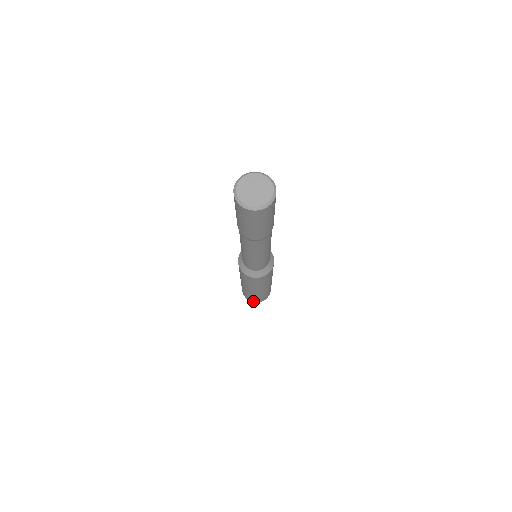
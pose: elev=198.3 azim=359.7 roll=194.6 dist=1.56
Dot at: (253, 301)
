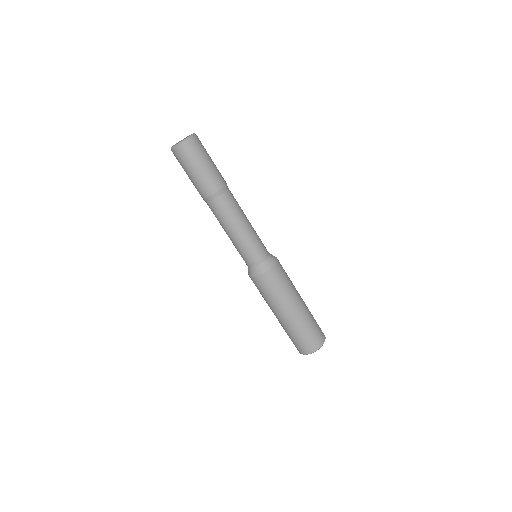
Dot at: (303, 351)
